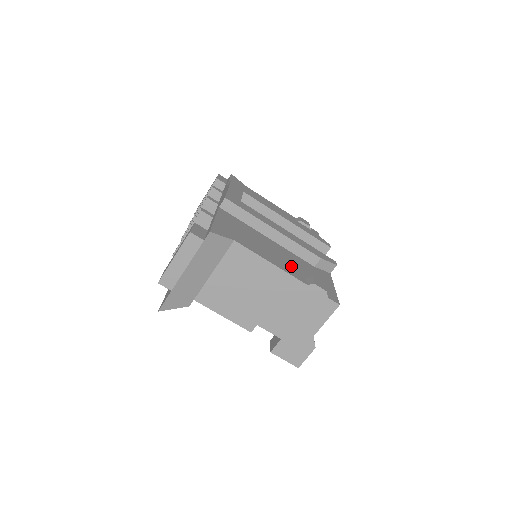
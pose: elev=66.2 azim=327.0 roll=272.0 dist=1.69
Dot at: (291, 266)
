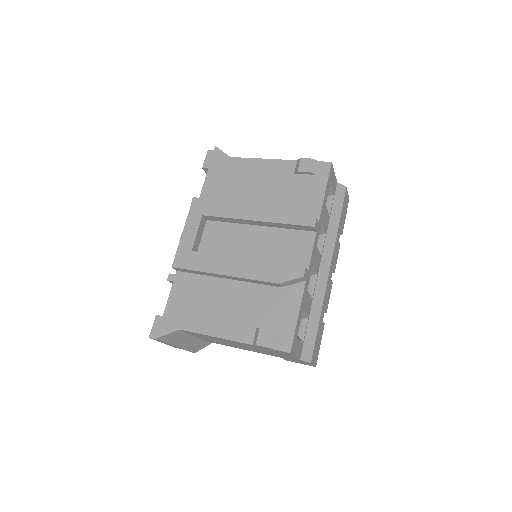
Dot at: (241, 320)
